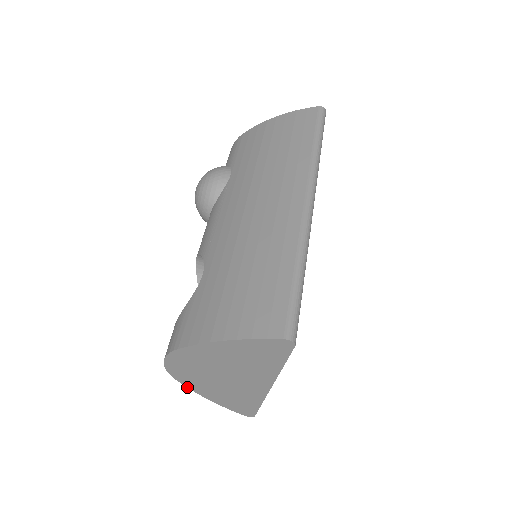
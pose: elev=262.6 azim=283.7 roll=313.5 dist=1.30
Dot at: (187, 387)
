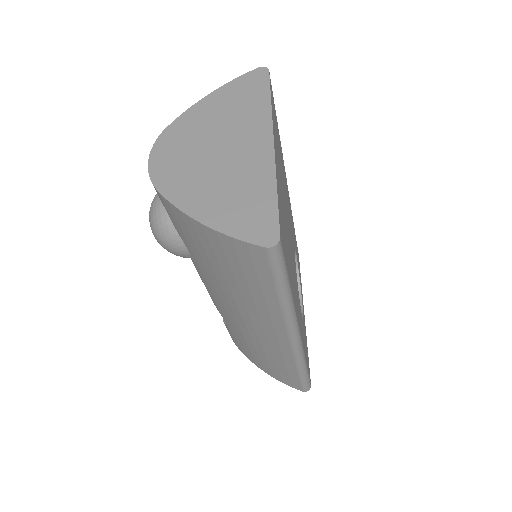
Dot at: occluded
